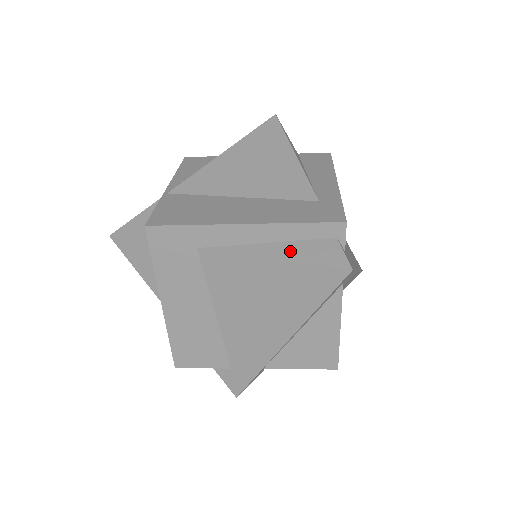
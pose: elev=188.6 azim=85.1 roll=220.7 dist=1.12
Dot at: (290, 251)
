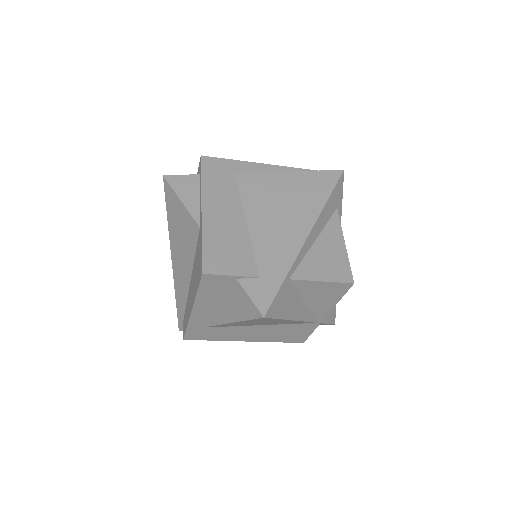
Dot at: occluded
